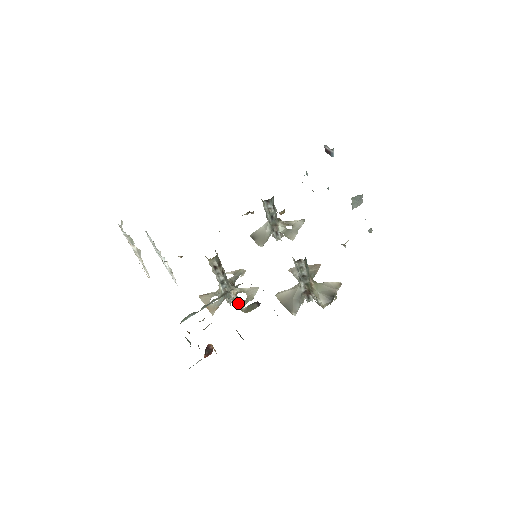
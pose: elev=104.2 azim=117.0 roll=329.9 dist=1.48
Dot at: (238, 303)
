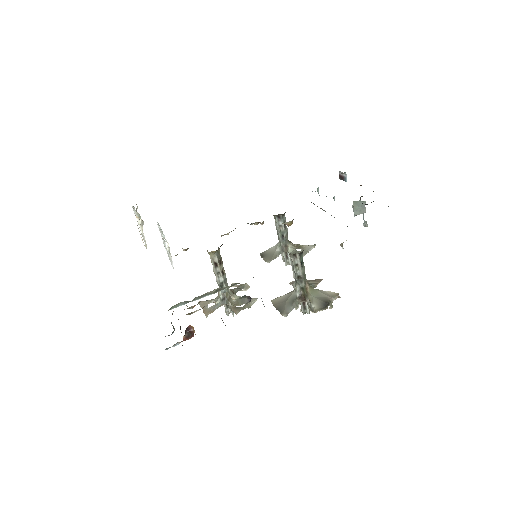
Dot at: (230, 296)
